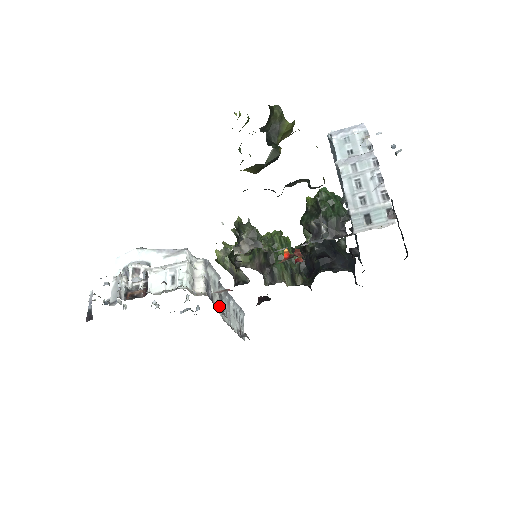
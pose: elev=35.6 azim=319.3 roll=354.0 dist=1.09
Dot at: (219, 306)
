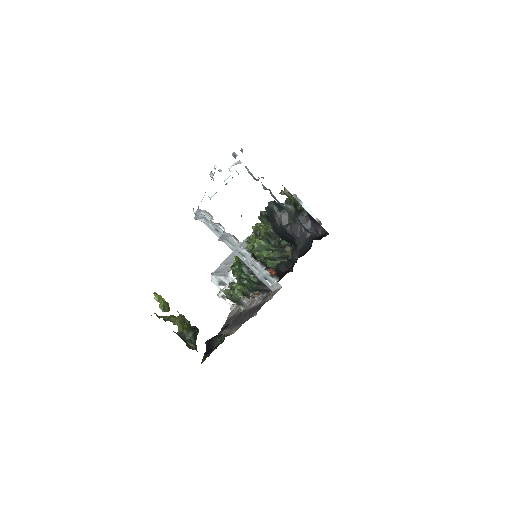
Dot at: occluded
